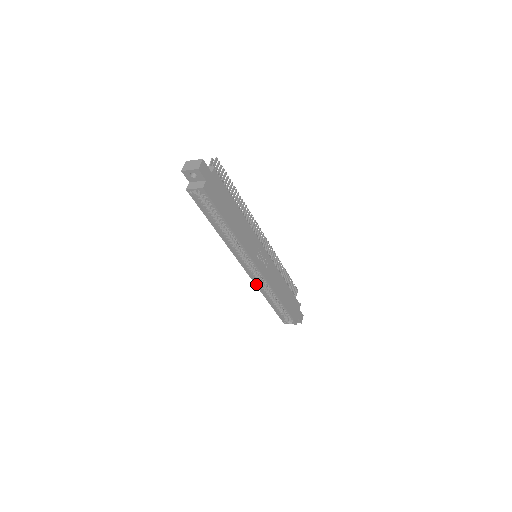
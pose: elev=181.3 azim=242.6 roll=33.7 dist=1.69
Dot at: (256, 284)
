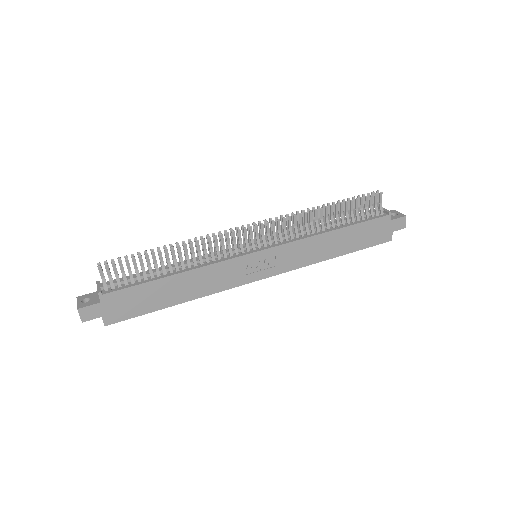
Dot at: occluded
